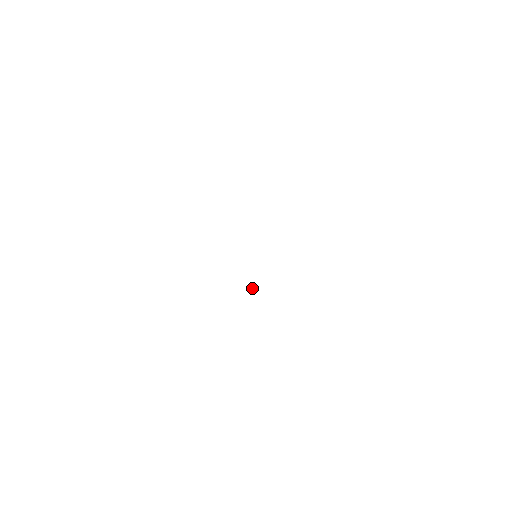
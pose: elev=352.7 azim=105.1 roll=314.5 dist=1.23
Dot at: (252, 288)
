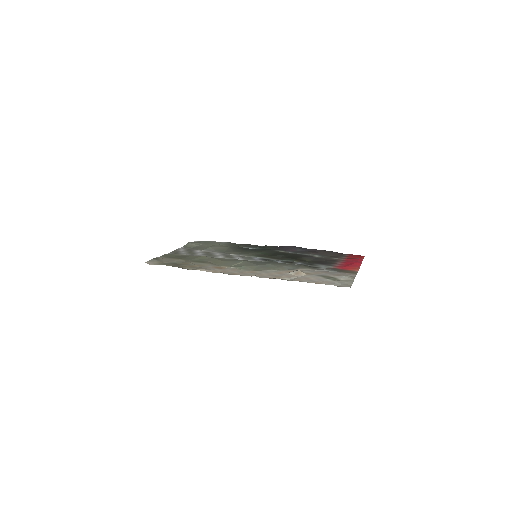
Dot at: (260, 247)
